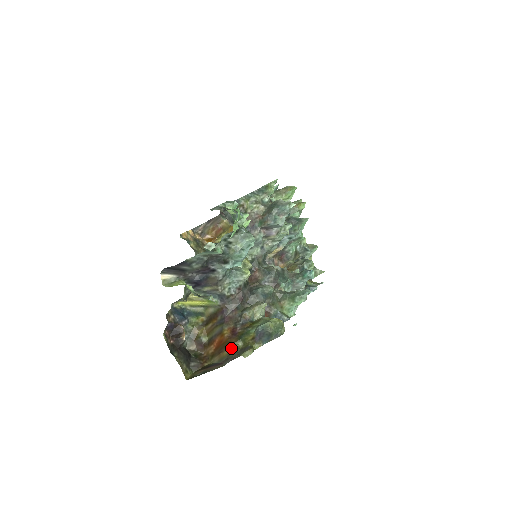
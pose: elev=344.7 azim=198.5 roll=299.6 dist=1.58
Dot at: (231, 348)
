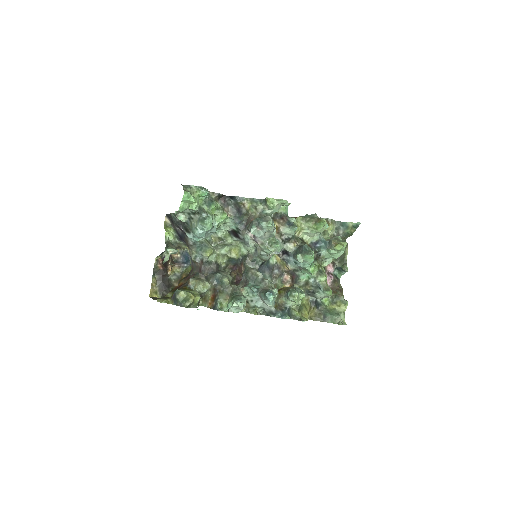
Dot at: occluded
